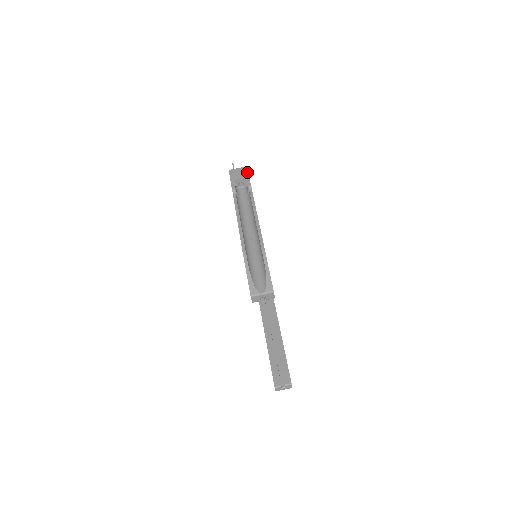
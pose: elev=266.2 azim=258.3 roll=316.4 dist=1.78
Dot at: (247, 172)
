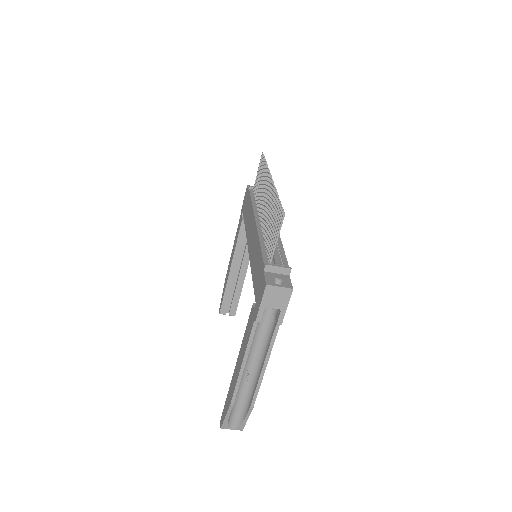
Dot at: (288, 301)
